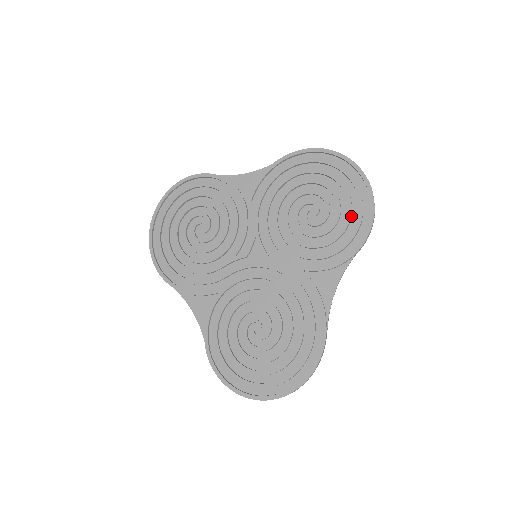
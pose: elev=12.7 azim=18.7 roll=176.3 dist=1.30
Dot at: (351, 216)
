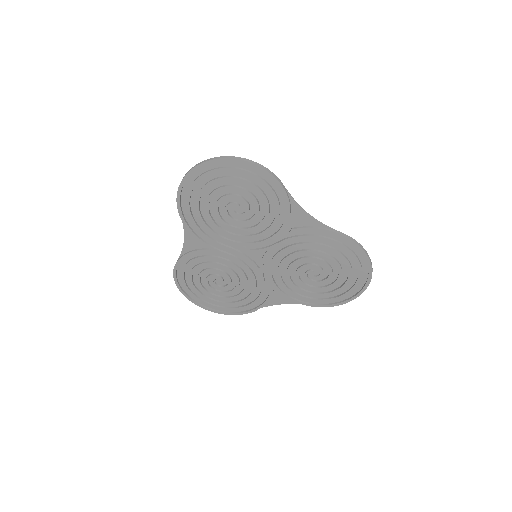
Dot at: (331, 293)
